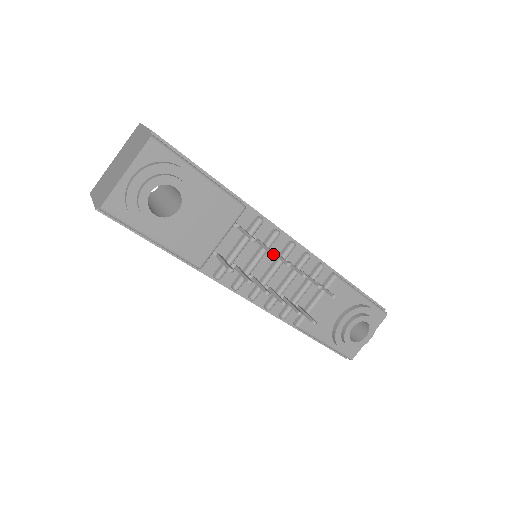
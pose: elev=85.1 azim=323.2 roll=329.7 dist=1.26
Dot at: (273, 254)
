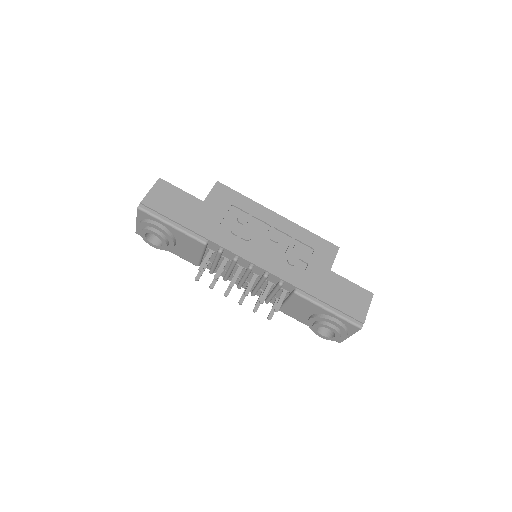
Dot at: (216, 279)
